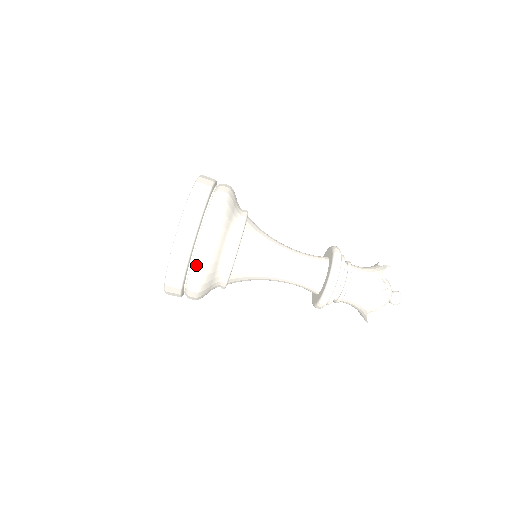
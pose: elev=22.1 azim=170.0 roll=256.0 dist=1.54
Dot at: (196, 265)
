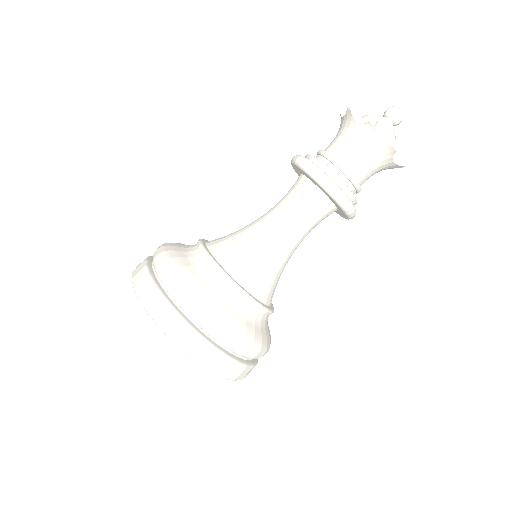
Dot at: (176, 294)
